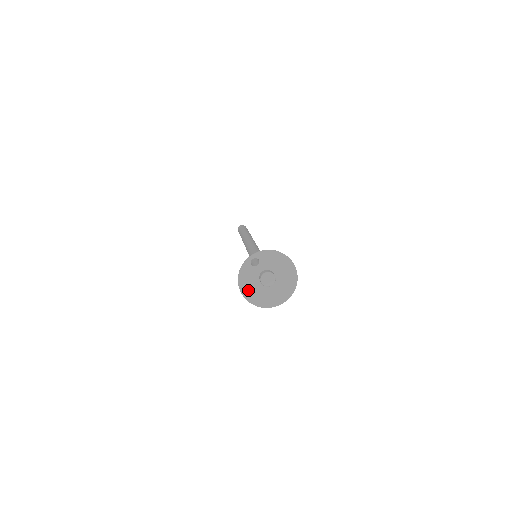
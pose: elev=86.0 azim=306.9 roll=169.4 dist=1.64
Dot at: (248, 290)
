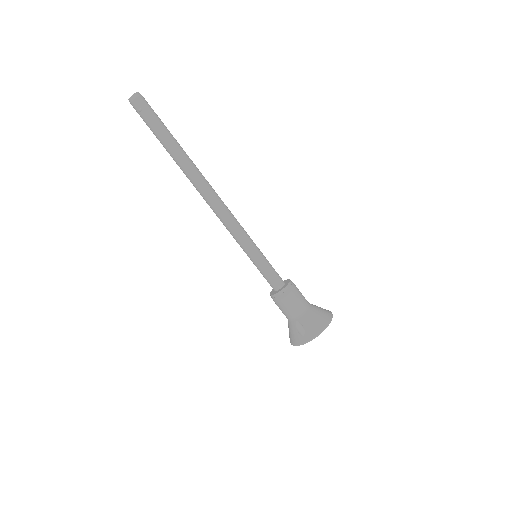
Dot at: occluded
